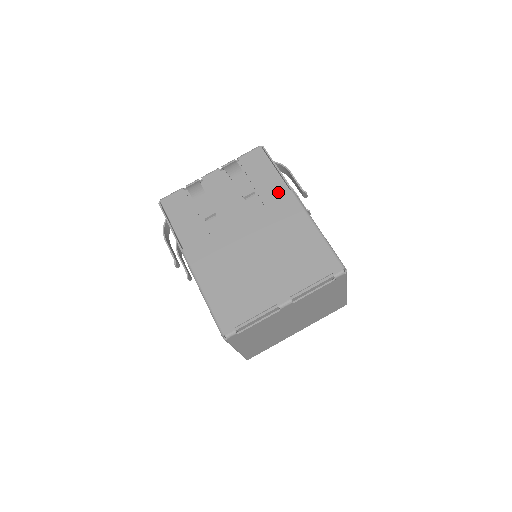
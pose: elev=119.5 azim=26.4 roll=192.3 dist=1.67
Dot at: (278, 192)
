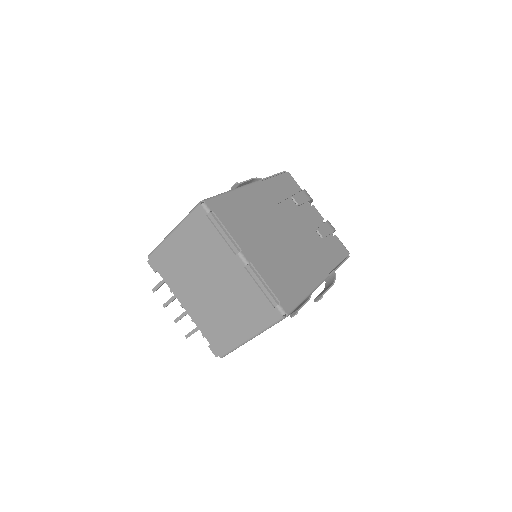
Dot at: (325, 263)
